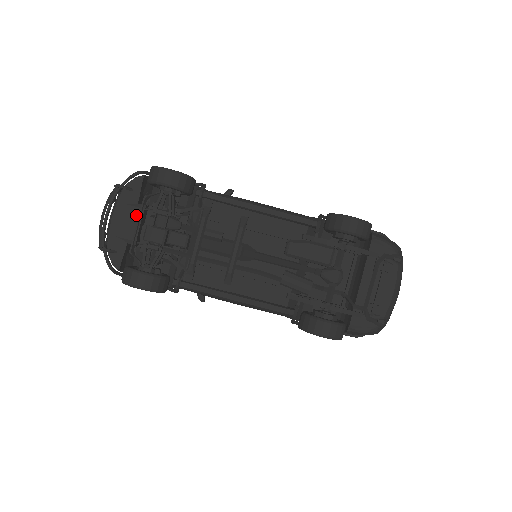
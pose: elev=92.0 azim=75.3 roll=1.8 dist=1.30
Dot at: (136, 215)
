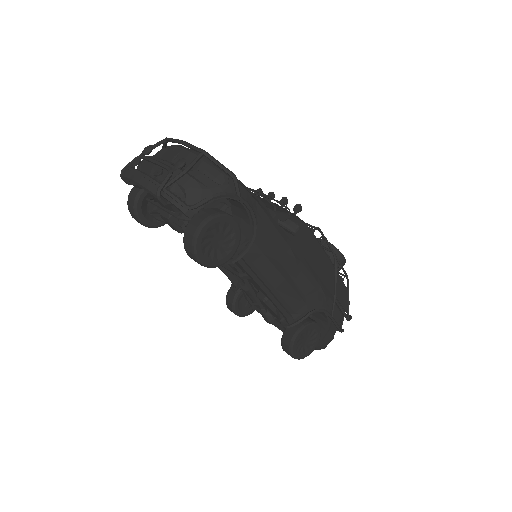
Dot at: (166, 206)
